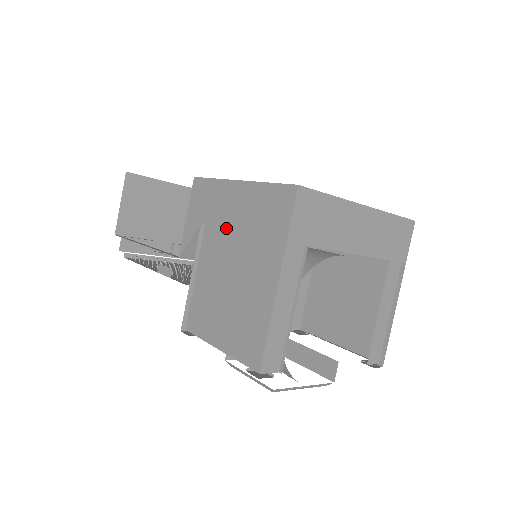
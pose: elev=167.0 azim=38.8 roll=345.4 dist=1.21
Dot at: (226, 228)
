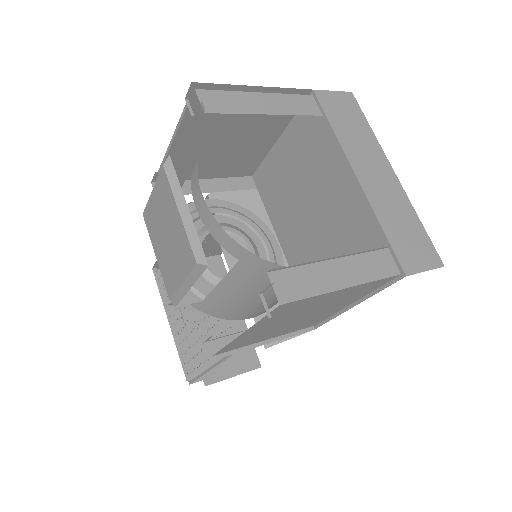
Dot at: (269, 156)
